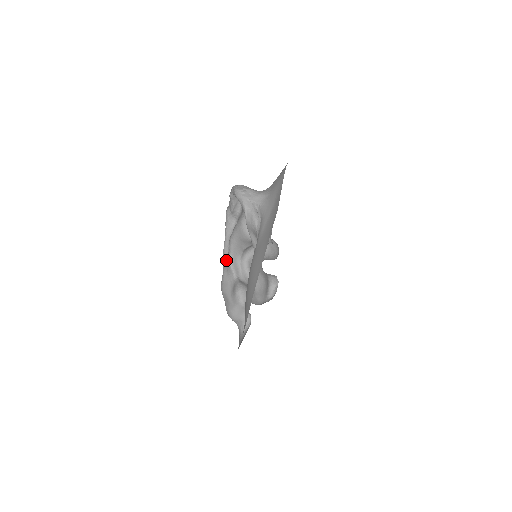
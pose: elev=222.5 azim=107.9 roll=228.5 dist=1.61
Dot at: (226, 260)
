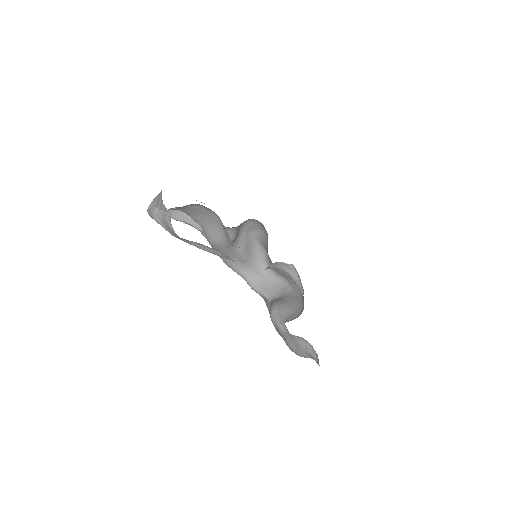
Dot at: occluded
